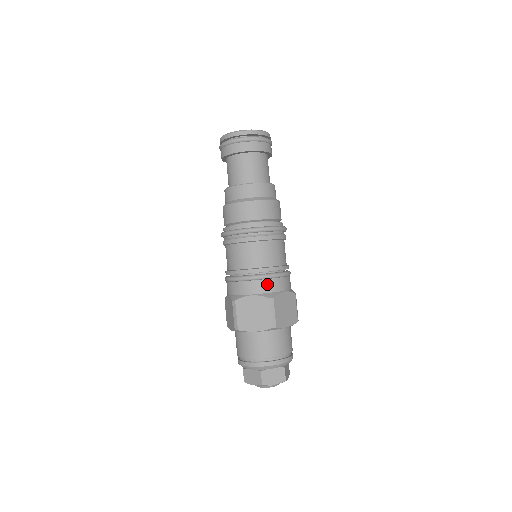
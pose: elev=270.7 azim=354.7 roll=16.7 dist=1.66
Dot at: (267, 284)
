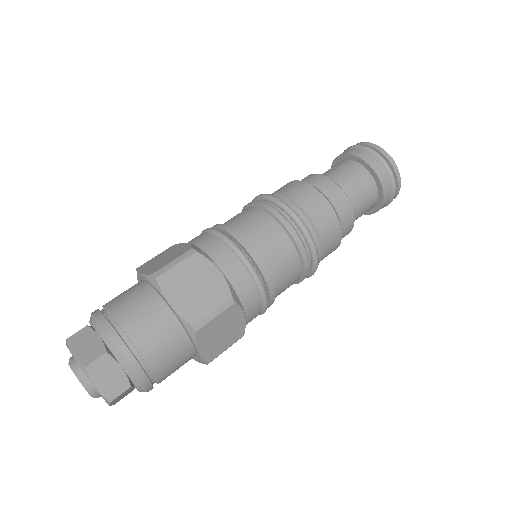
Dot at: (246, 283)
